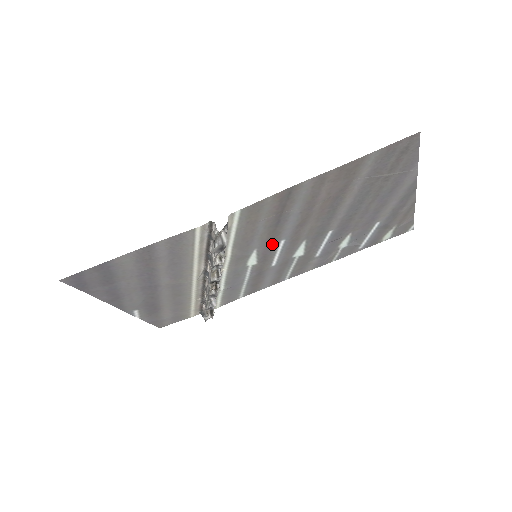
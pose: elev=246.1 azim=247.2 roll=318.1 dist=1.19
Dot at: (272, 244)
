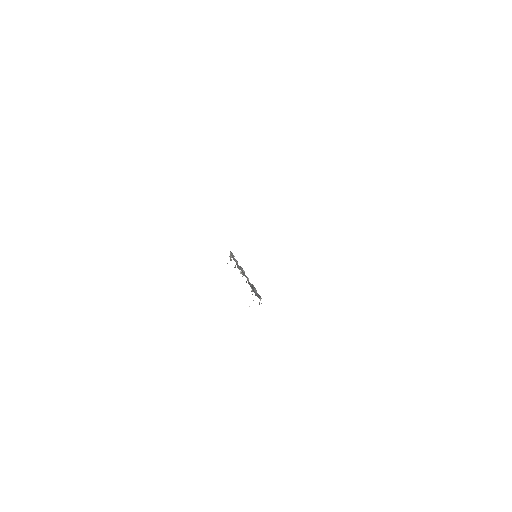
Dot at: occluded
